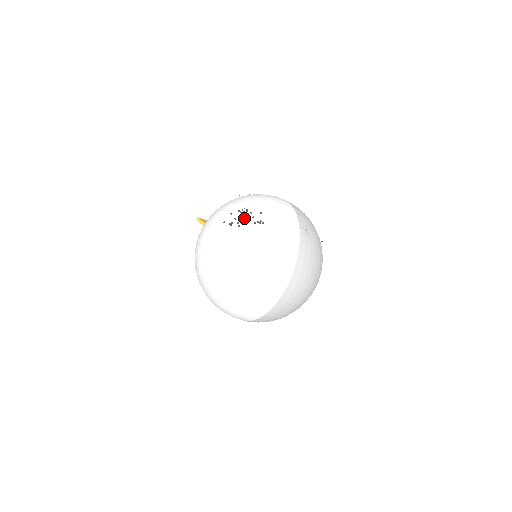
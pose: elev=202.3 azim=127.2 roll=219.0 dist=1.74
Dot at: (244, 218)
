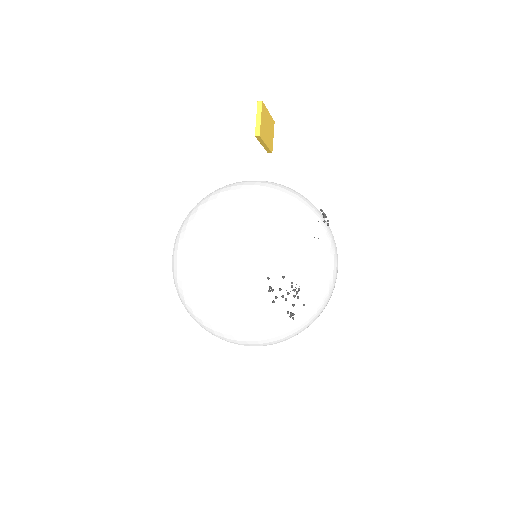
Dot at: (287, 300)
